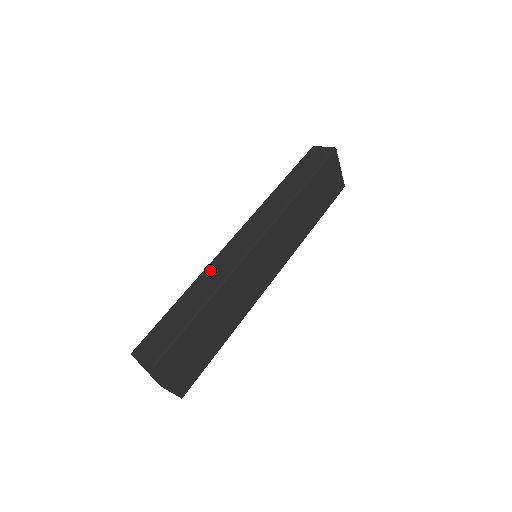
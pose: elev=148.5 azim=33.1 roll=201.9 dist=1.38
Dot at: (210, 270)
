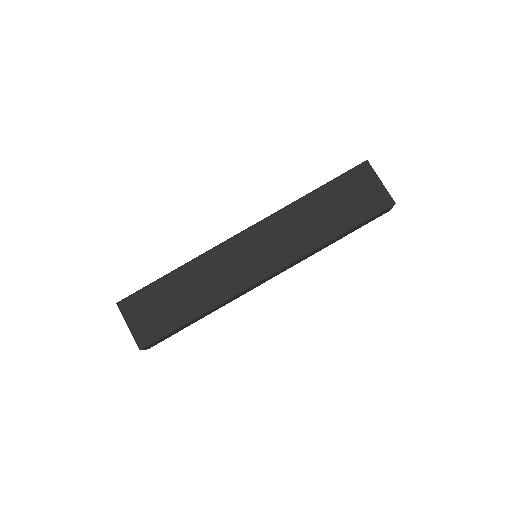
Dot at: occluded
